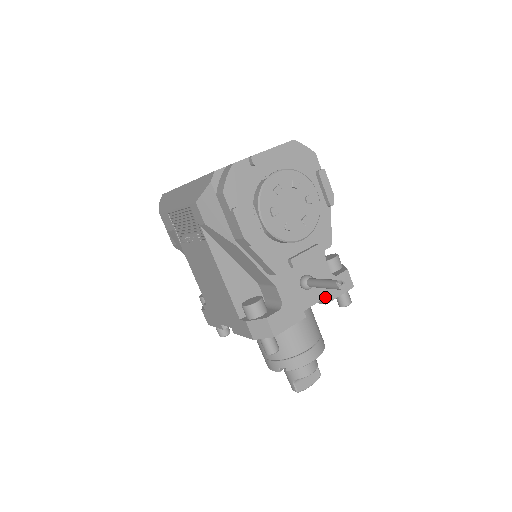
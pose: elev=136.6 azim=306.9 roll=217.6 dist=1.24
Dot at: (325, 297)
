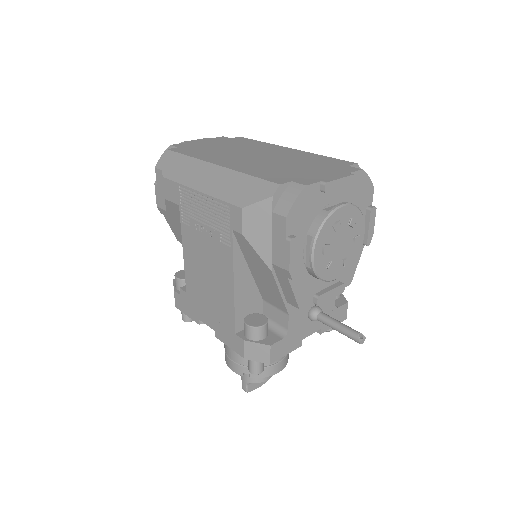
Dot at: (322, 327)
